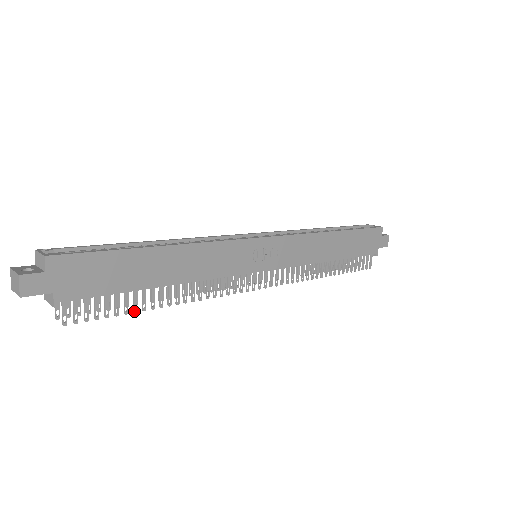
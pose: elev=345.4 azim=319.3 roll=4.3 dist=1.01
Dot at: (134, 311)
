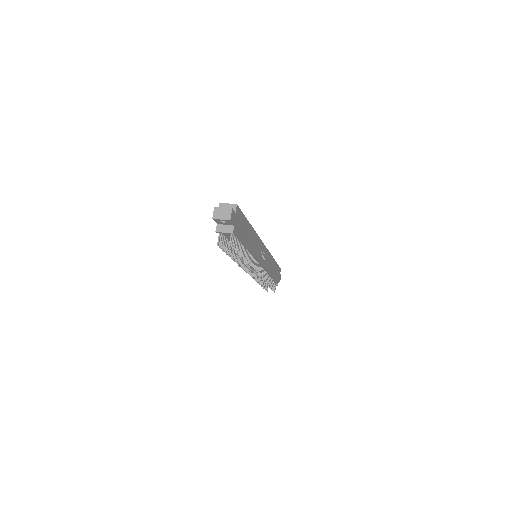
Dot at: (240, 256)
